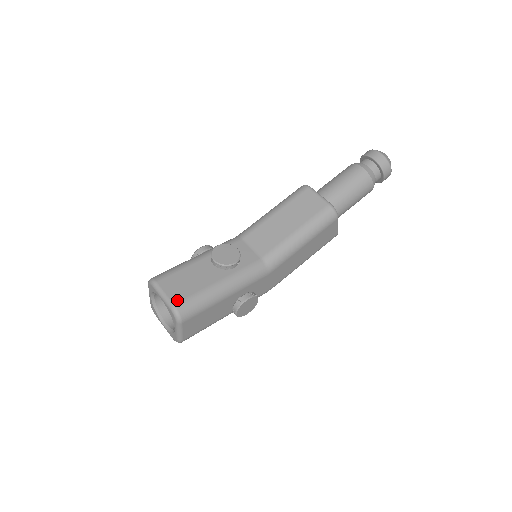
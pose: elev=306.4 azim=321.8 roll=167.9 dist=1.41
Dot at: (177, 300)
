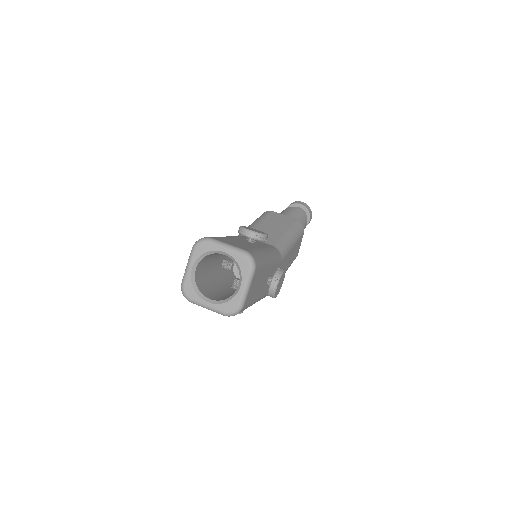
Dot at: (244, 248)
